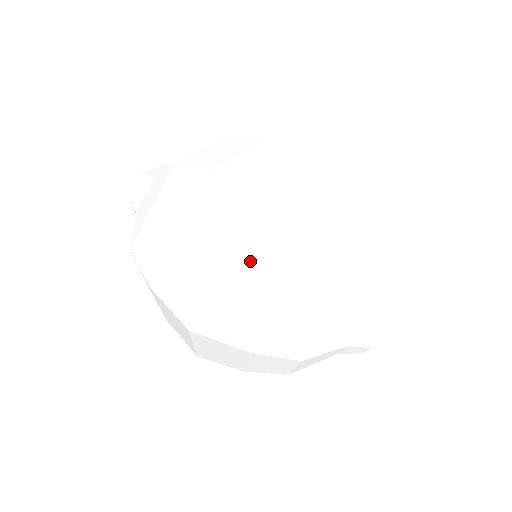
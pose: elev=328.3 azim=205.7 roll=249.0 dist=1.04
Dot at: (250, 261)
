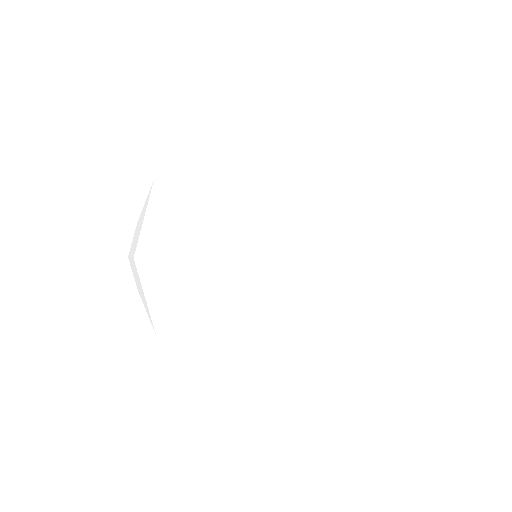
Dot at: (251, 182)
